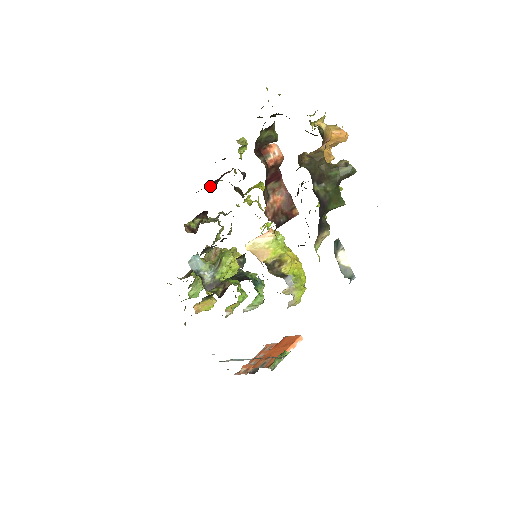
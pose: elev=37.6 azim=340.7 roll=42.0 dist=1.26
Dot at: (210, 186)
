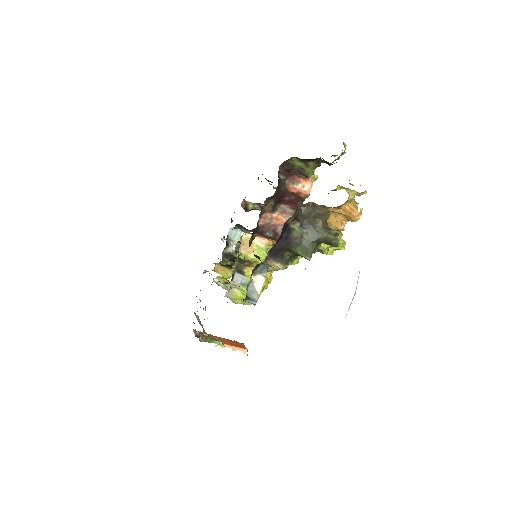
Dot at: (275, 187)
